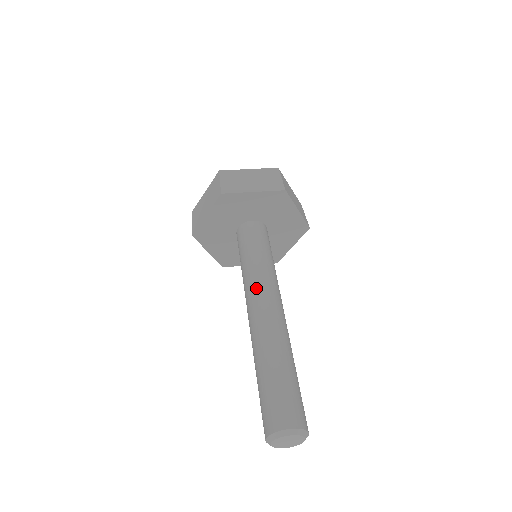
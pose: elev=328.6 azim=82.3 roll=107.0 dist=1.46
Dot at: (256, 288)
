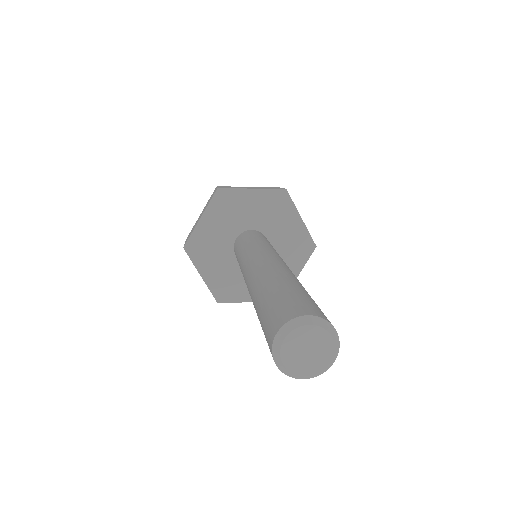
Dot at: (256, 253)
